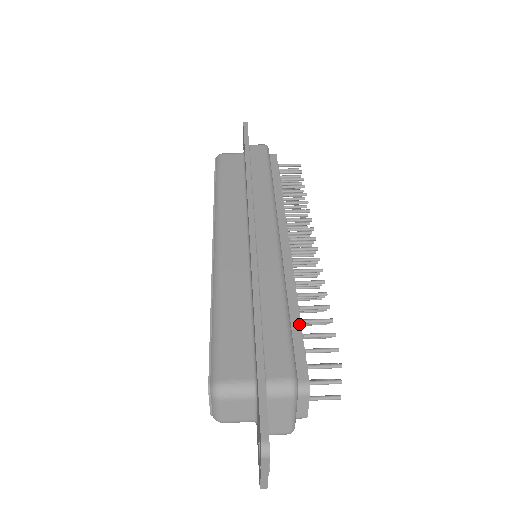
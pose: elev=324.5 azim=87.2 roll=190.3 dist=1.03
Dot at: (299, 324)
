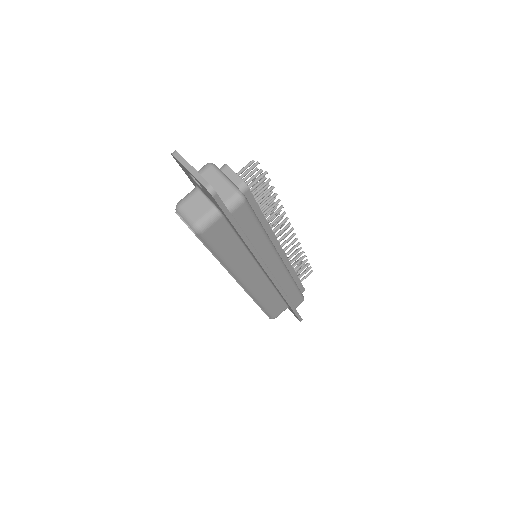
Dot at: (298, 279)
